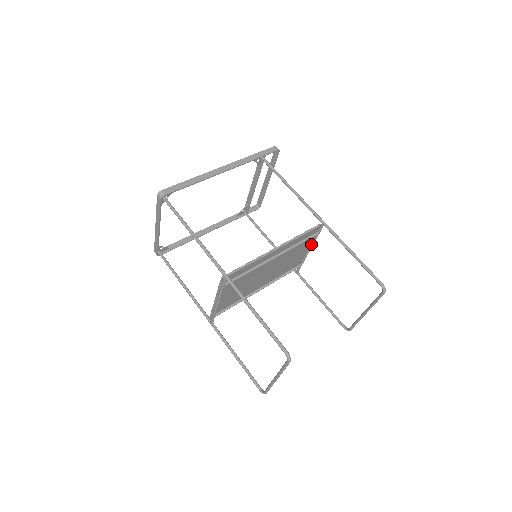
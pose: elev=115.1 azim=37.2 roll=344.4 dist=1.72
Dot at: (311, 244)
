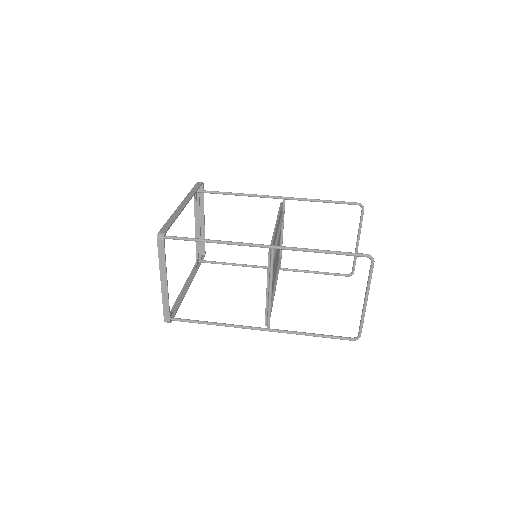
Dot at: (282, 227)
